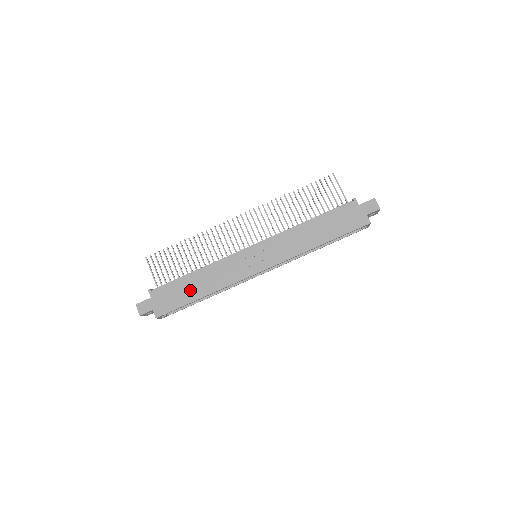
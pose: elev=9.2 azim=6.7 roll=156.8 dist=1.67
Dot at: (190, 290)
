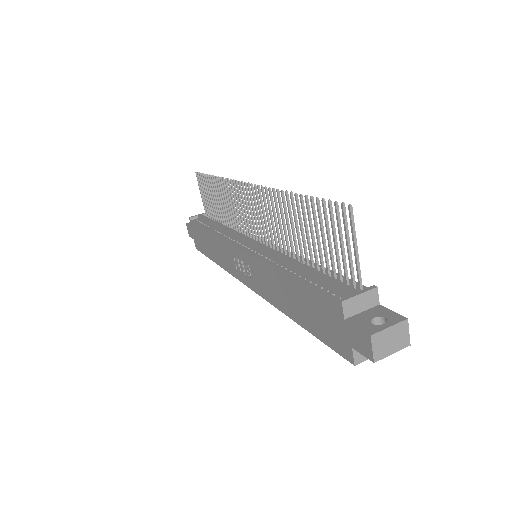
Dot at: (208, 246)
